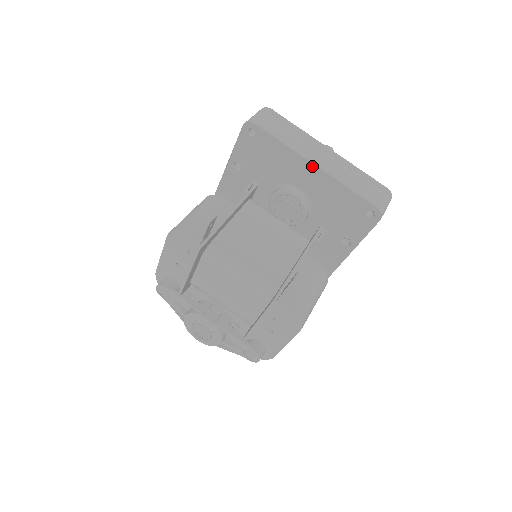
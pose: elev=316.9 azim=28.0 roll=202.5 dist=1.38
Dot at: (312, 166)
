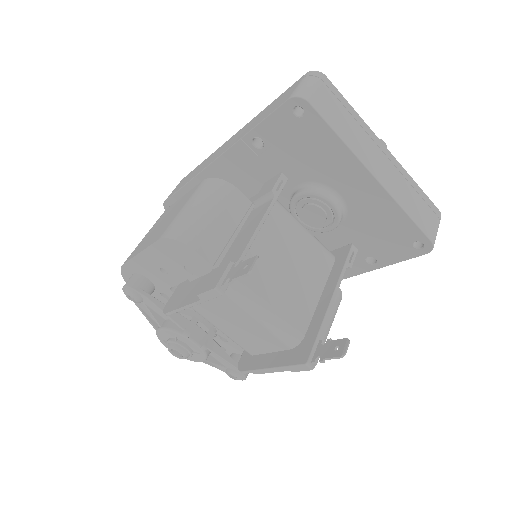
Dot at: (369, 177)
